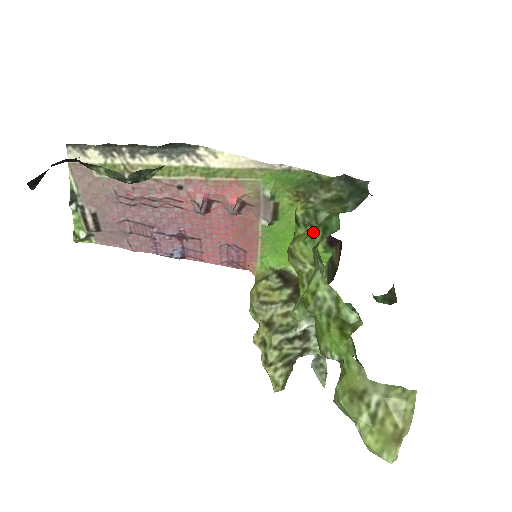
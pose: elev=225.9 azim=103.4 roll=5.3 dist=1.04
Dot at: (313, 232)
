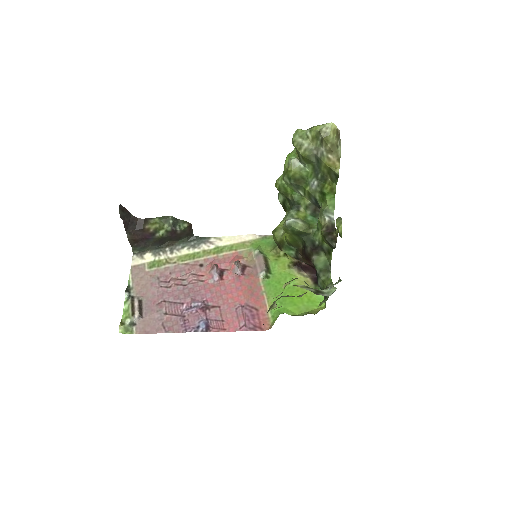
Dot at: occluded
